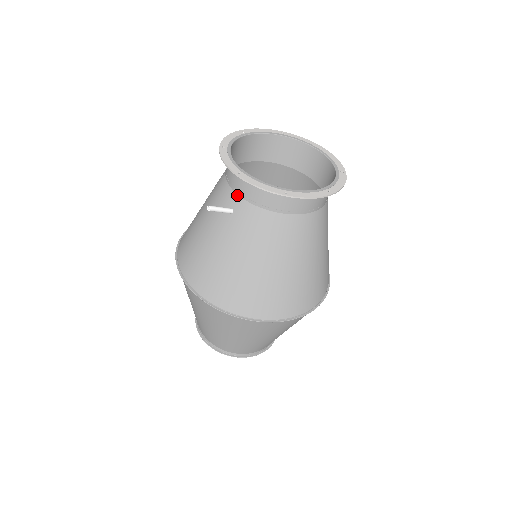
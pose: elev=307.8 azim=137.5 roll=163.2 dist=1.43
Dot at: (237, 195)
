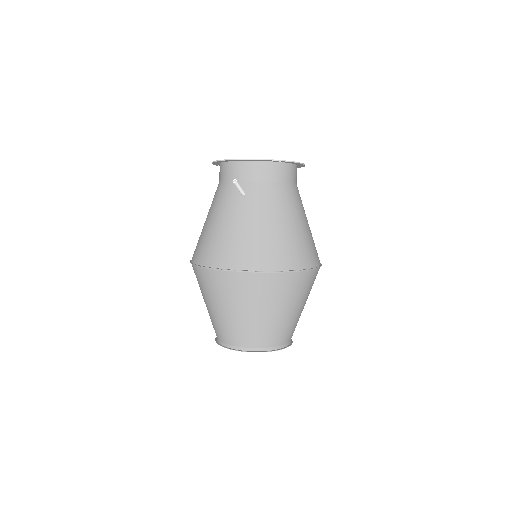
Dot at: (243, 181)
